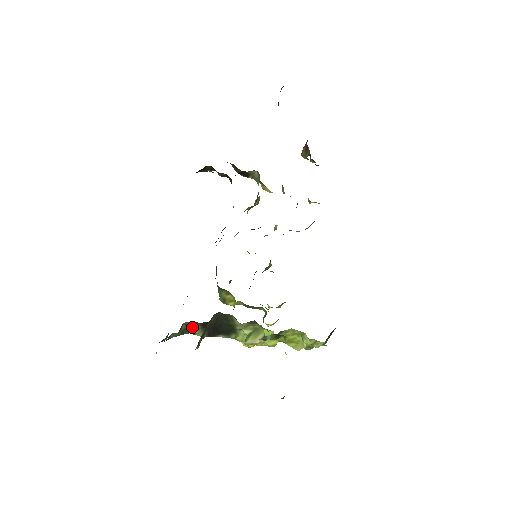
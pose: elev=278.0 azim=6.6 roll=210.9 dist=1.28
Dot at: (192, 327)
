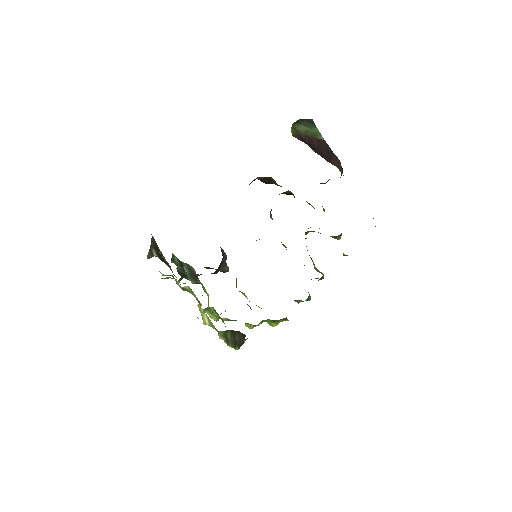
Dot at: occluded
